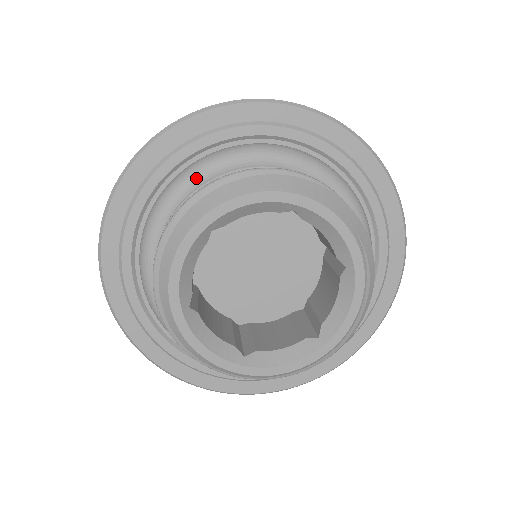
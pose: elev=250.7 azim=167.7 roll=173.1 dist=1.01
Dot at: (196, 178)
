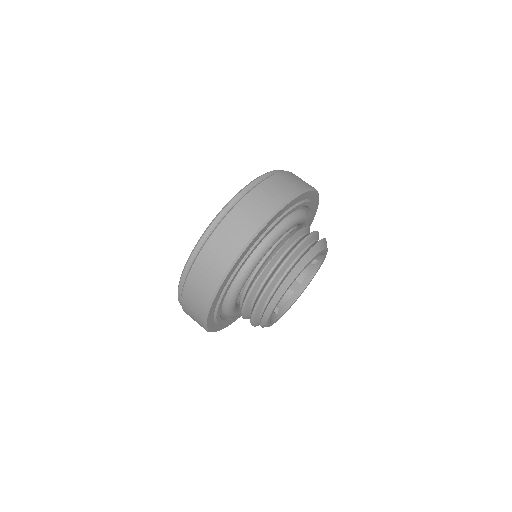
Dot at: (266, 252)
